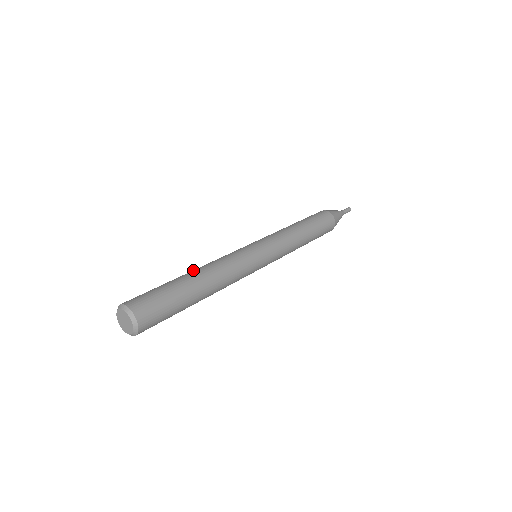
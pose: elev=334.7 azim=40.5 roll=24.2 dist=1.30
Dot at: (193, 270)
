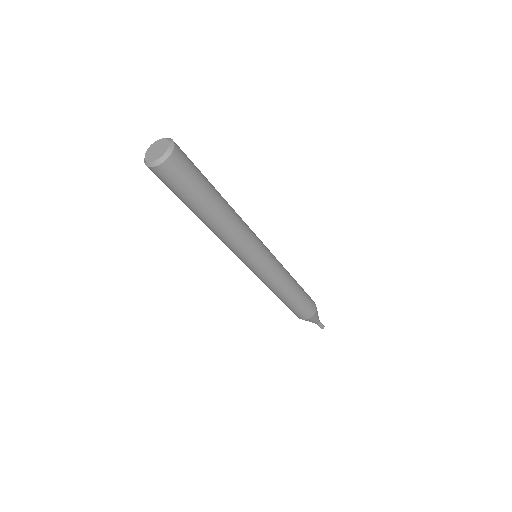
Dot at: occluded
